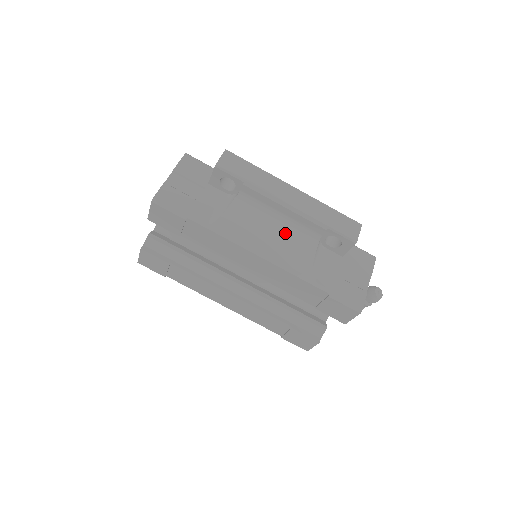
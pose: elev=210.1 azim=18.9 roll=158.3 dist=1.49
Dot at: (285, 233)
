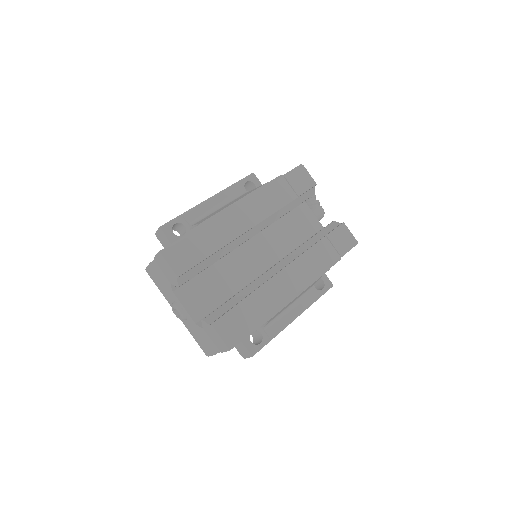
Dot at: occluded
